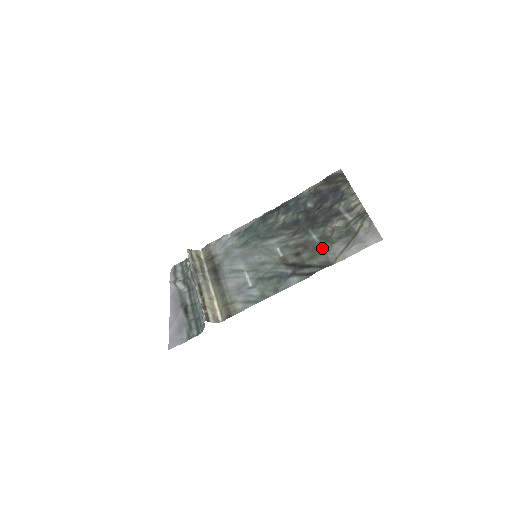
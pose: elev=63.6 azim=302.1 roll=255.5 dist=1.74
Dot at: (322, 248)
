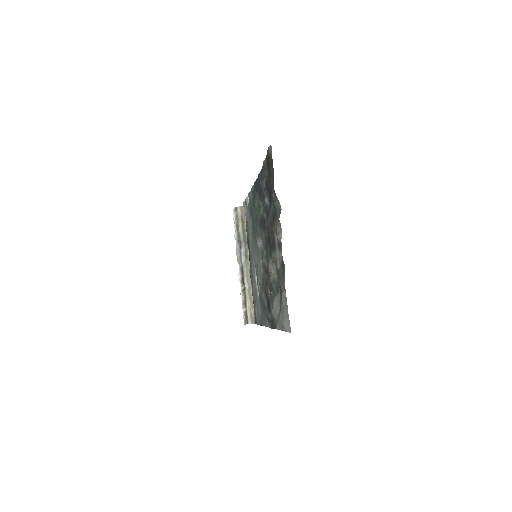
Dot at: (271, 296)
